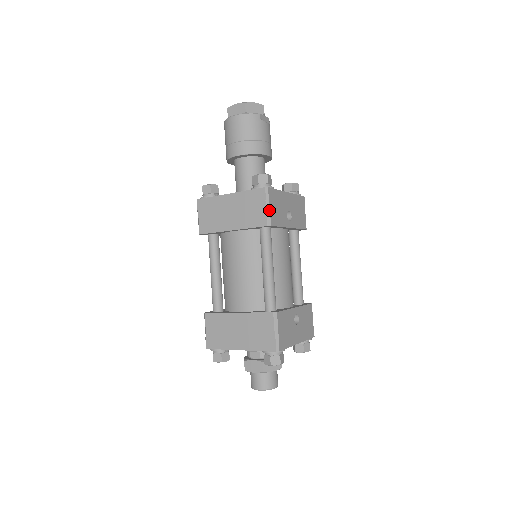
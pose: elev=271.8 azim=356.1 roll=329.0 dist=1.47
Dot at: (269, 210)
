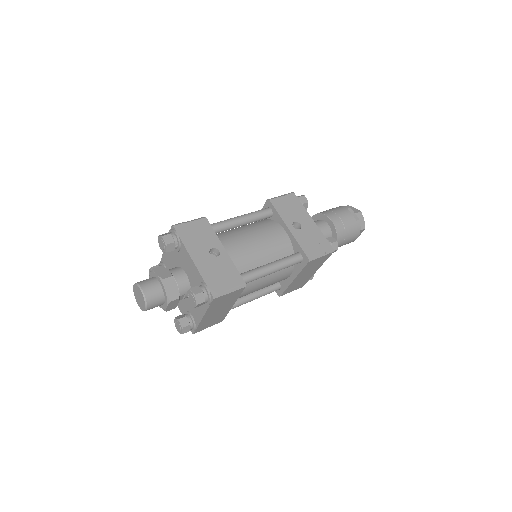
Dot at: (279, 197)
